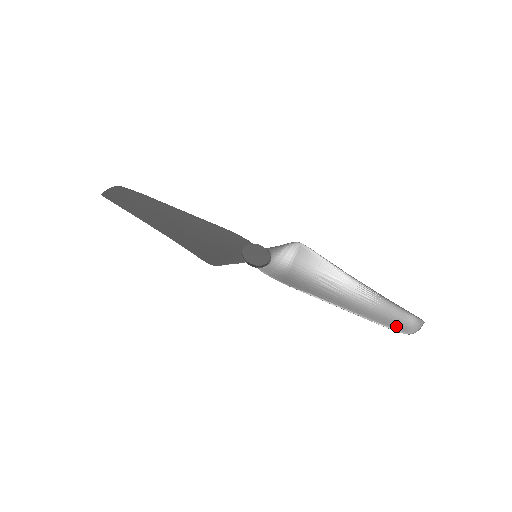
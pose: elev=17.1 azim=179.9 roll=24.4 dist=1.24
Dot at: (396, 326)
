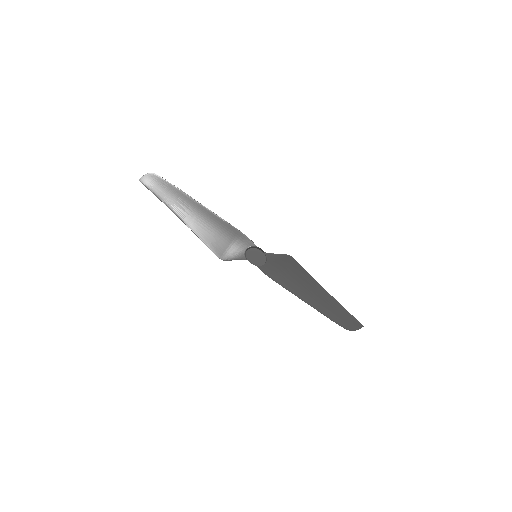
Dot at: (343, 324)
